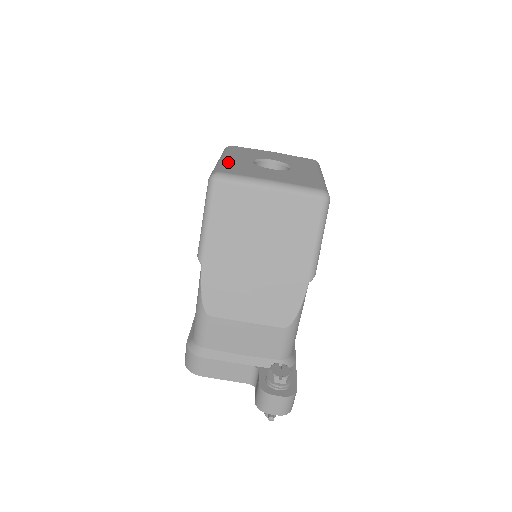
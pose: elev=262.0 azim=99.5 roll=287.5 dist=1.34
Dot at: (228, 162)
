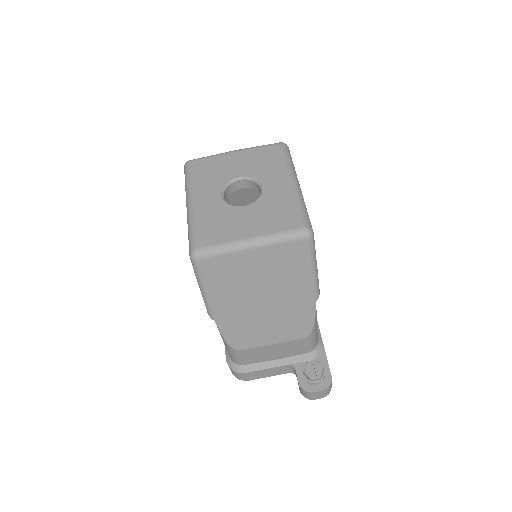
Dot at: (198, 215)
